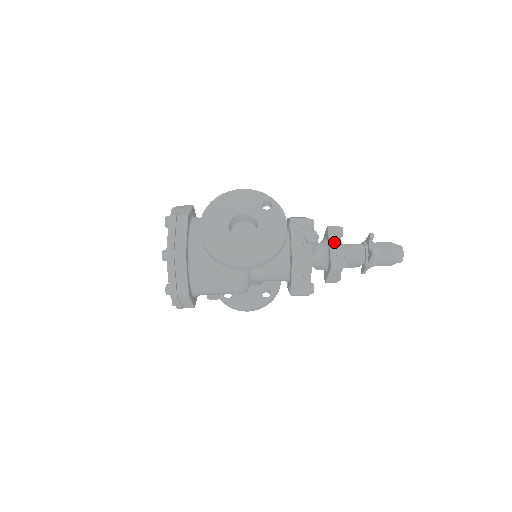
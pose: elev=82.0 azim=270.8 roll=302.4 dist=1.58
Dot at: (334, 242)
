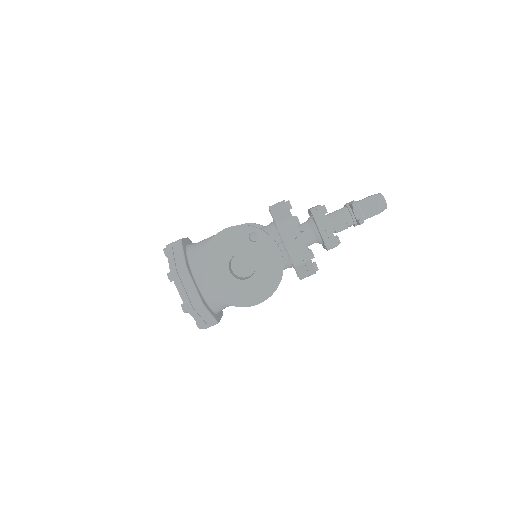
Dot at: (322, 226)
